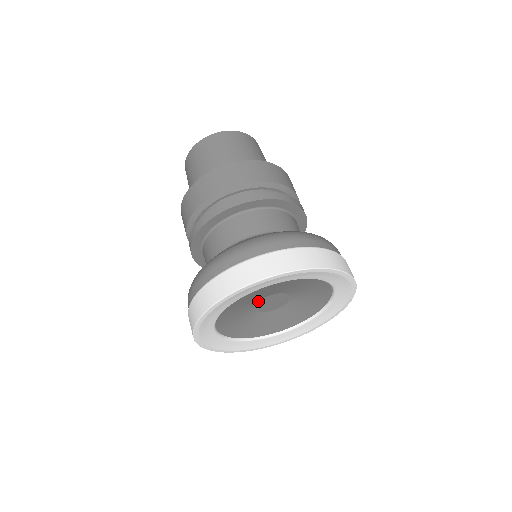
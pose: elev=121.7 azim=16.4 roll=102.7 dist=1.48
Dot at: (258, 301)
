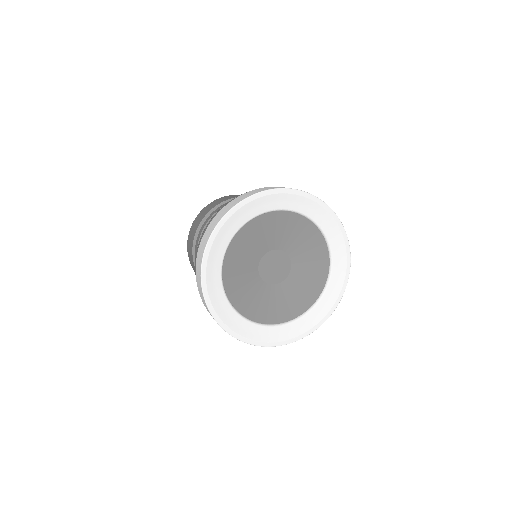
Dot at: (268, 251)
